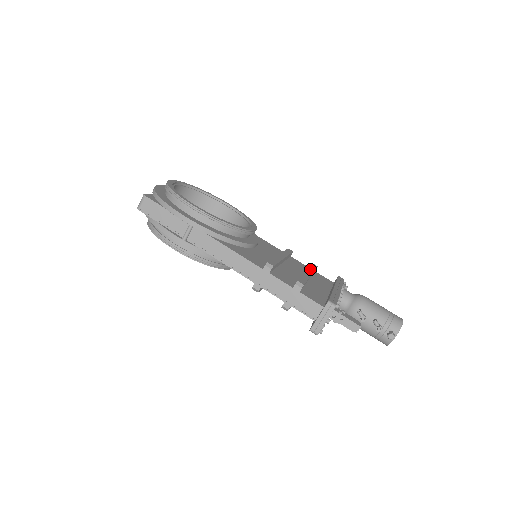
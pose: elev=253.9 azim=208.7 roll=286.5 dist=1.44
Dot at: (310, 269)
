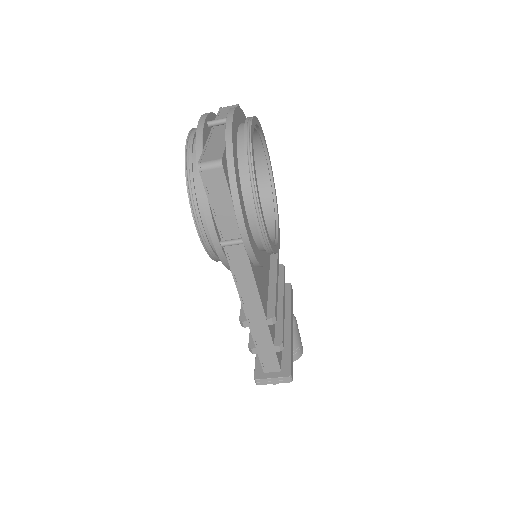
Dot at: (284, 289)
